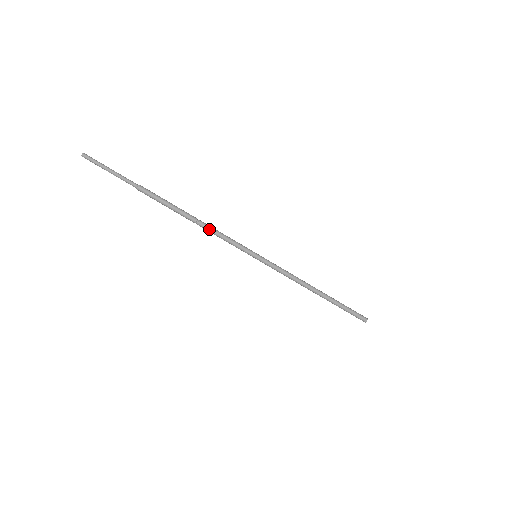
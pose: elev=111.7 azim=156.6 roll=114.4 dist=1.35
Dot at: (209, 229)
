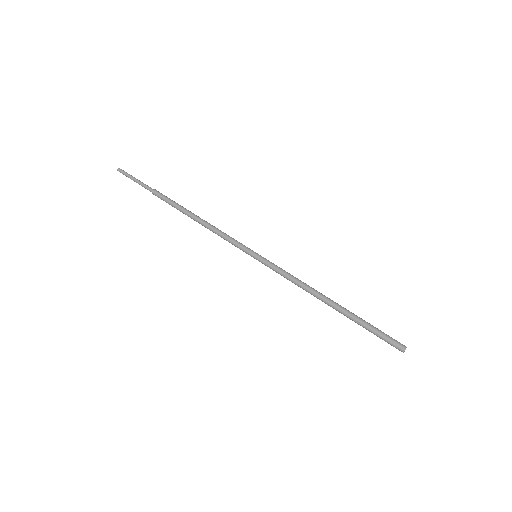
Dot at: (209, 226)
